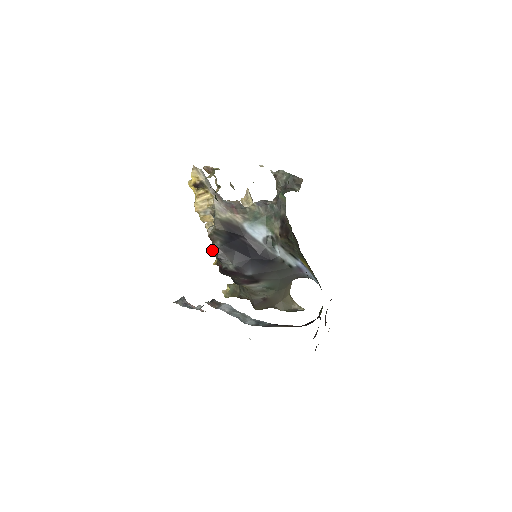
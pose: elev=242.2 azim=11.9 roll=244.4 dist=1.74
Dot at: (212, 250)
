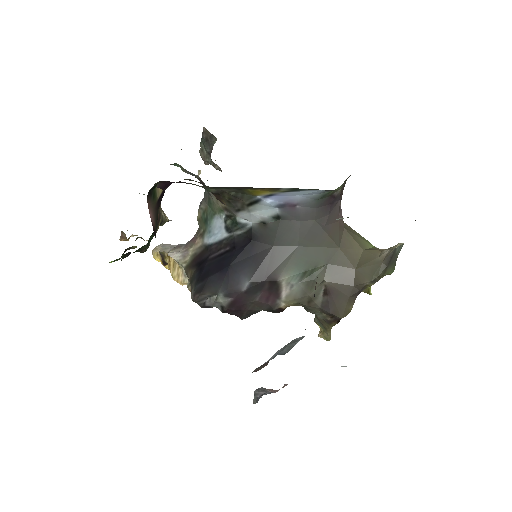
Dot at: occluded
